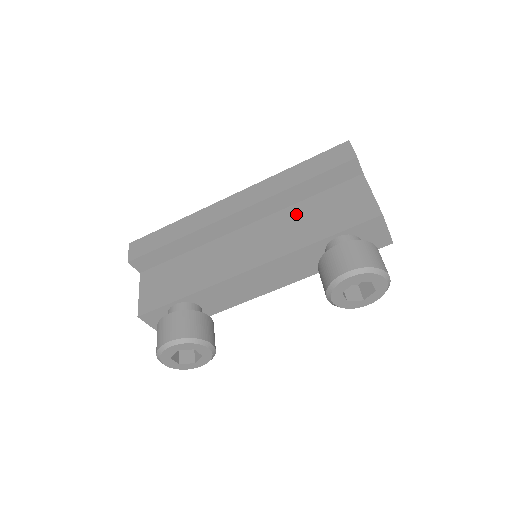
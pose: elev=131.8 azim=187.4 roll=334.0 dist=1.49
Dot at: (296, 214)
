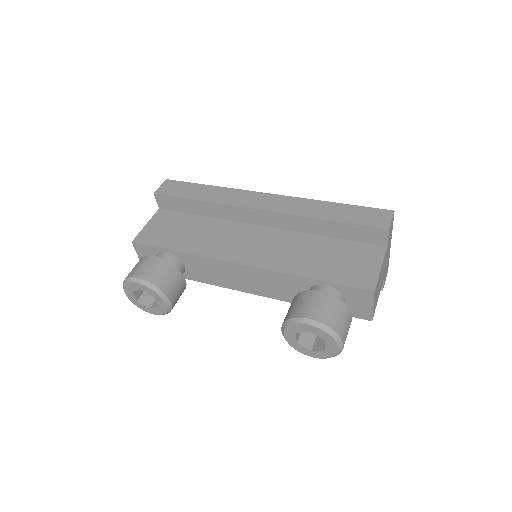
Dot at: (309, 243)
